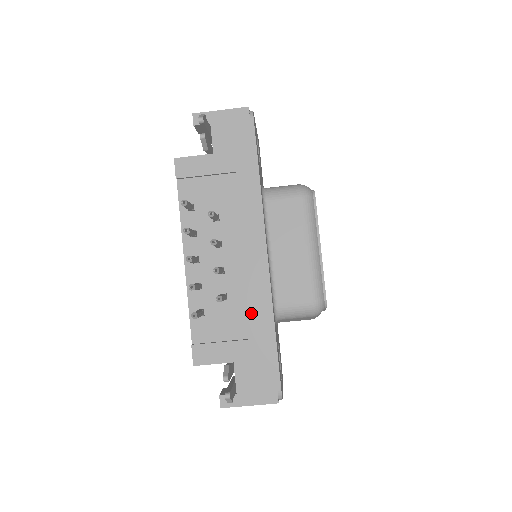
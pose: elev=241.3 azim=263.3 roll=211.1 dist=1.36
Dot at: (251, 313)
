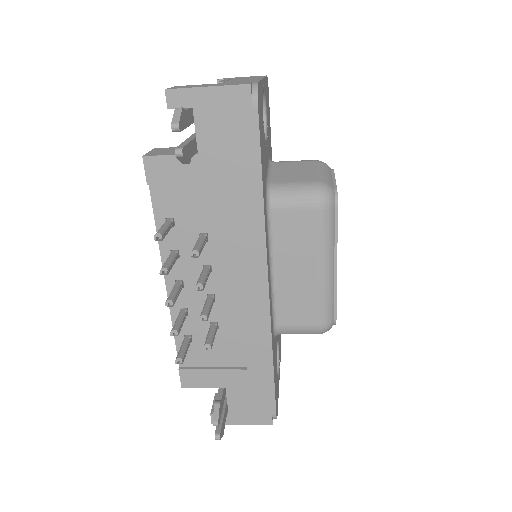
Dot at: (246, 345)
